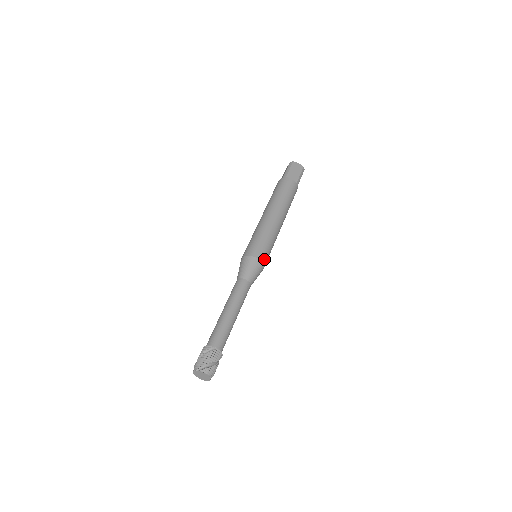
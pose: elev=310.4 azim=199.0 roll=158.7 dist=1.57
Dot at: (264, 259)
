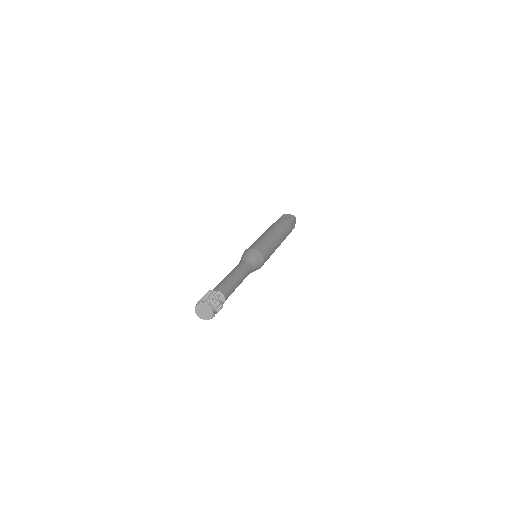
Dot at: (261, 251)
